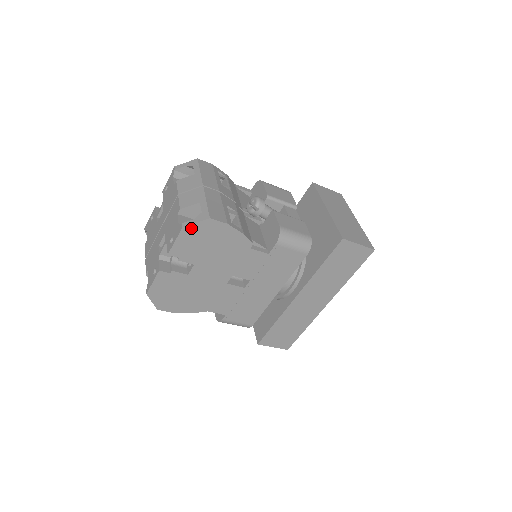
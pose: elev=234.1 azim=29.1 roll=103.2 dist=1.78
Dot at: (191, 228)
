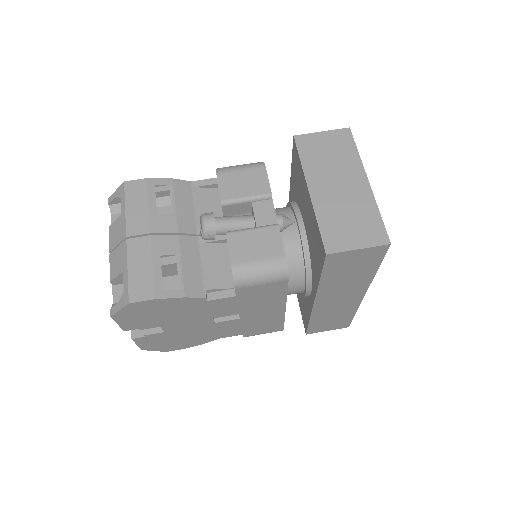
Dot at: (120, 314)
